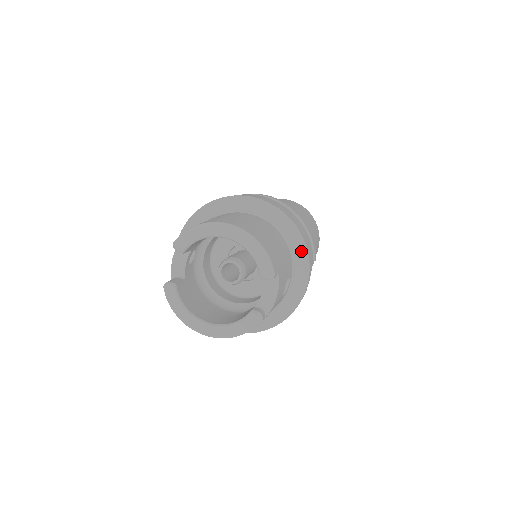
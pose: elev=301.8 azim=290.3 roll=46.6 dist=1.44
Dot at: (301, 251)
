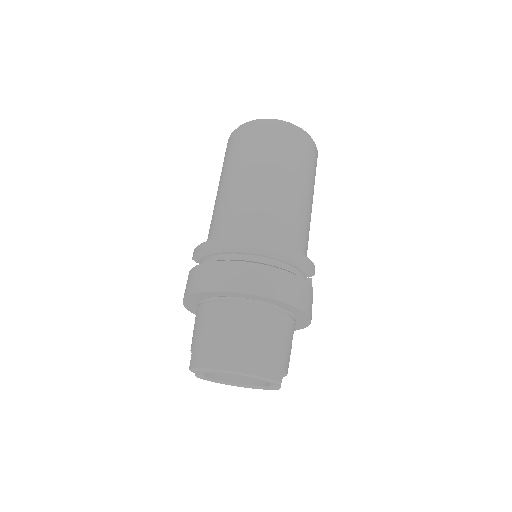
Dot at: (299, 312)
